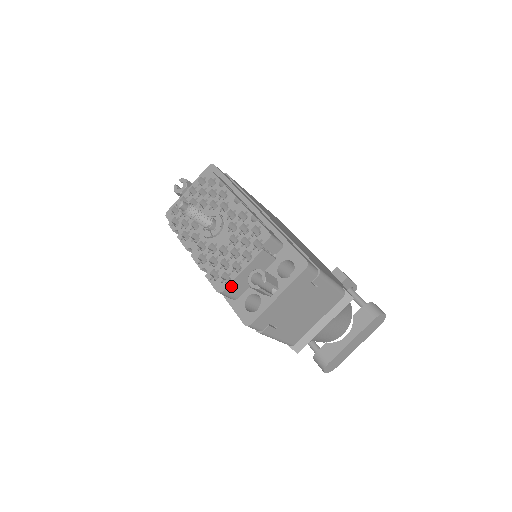
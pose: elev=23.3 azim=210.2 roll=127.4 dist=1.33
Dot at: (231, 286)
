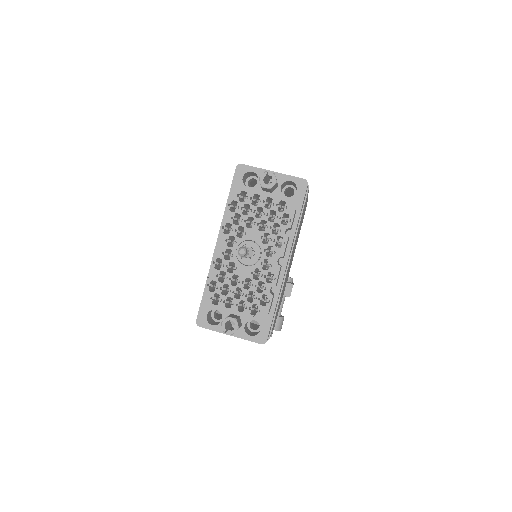
Dot at: (213, 305)
